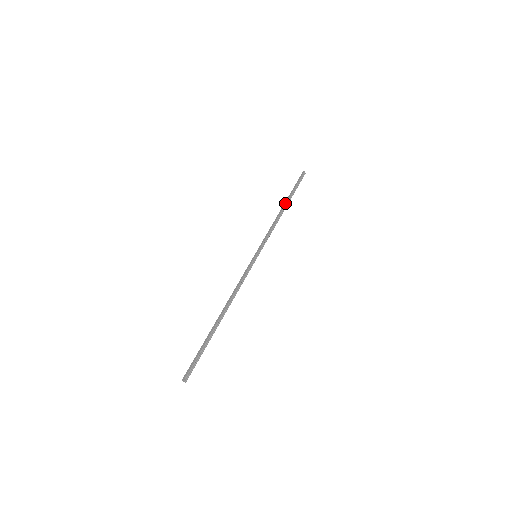
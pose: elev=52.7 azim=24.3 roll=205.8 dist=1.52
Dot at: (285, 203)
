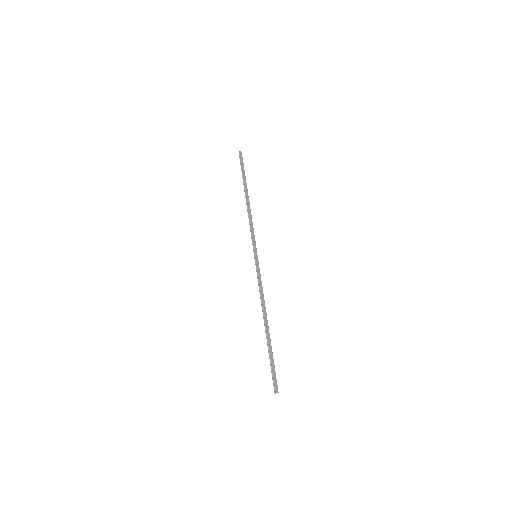
Dot at: (247, 192)
